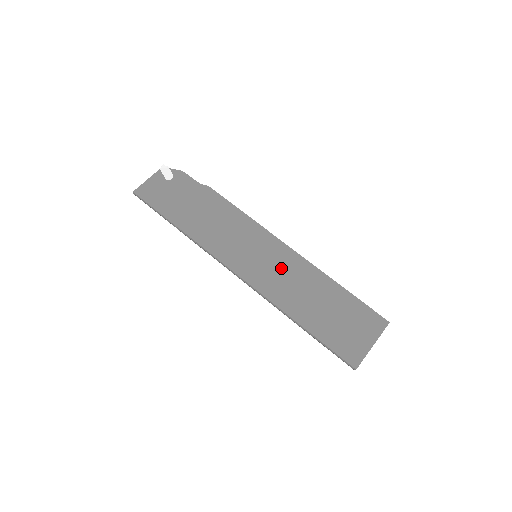
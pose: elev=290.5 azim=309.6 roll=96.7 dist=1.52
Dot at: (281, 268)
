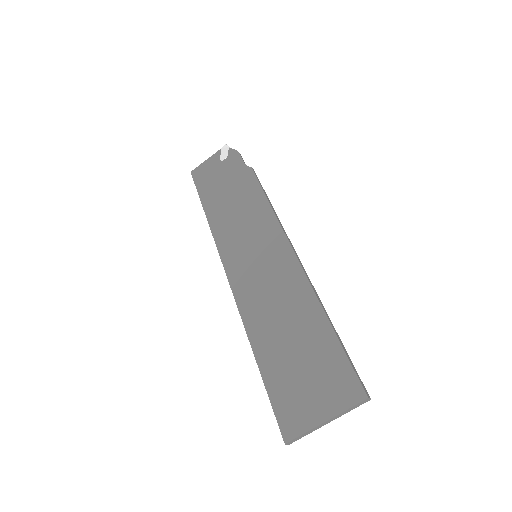
Dot at: (271, 276)
